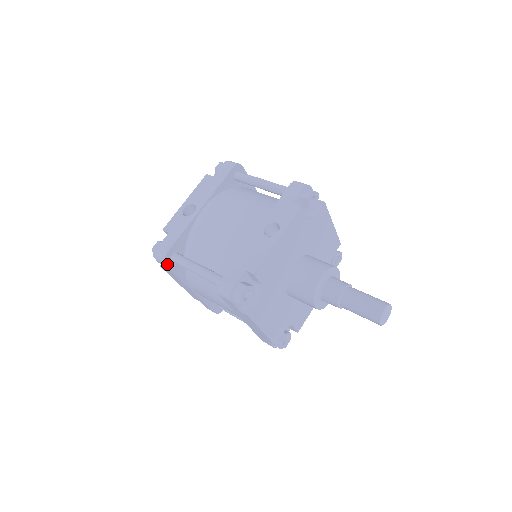
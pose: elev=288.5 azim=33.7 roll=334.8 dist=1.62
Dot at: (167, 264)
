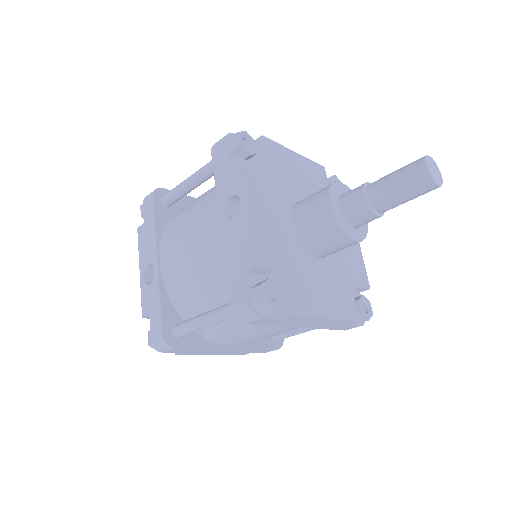
Dot at: (174, 346)
